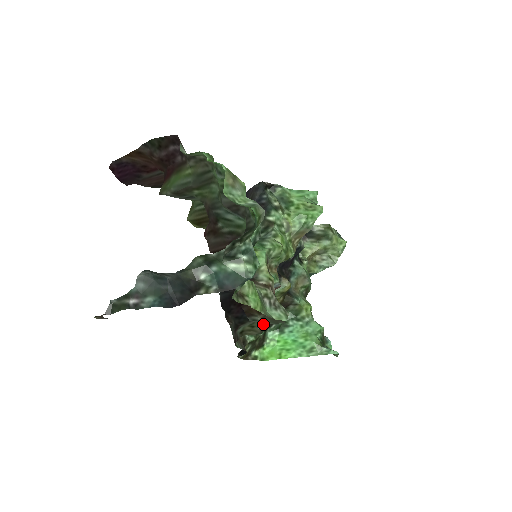
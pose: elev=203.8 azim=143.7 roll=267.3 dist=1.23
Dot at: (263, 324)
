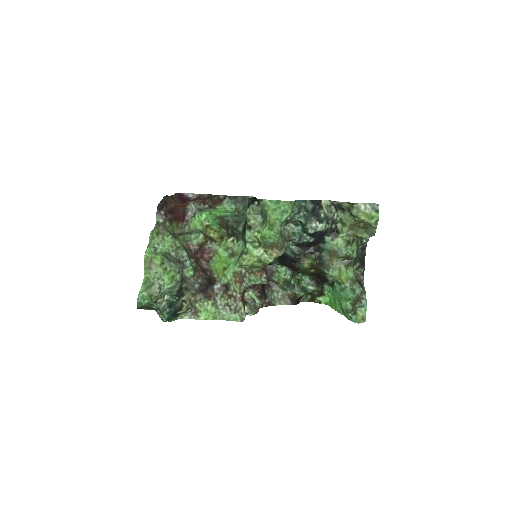
Dot at: occluded
